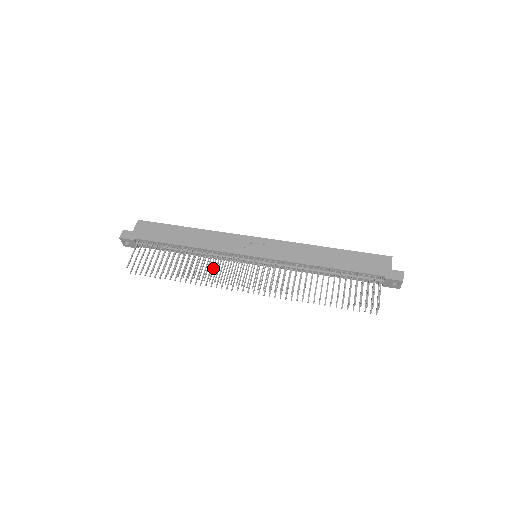
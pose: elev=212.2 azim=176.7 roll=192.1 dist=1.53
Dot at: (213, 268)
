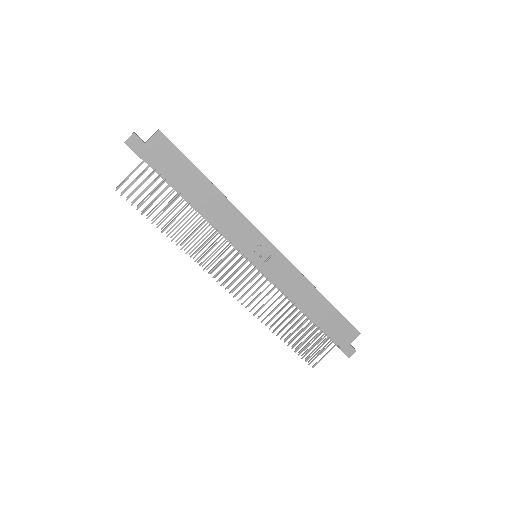
Dot at: occluded
